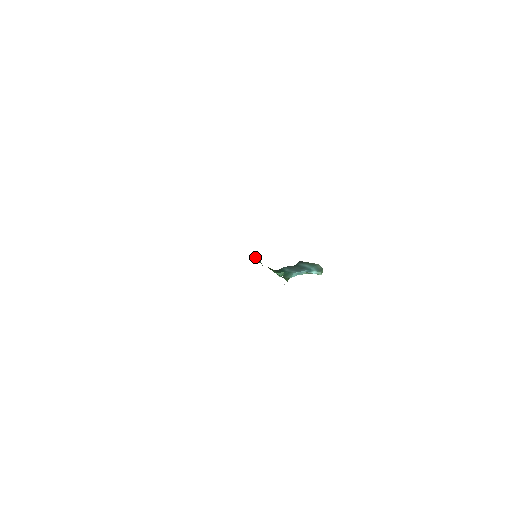
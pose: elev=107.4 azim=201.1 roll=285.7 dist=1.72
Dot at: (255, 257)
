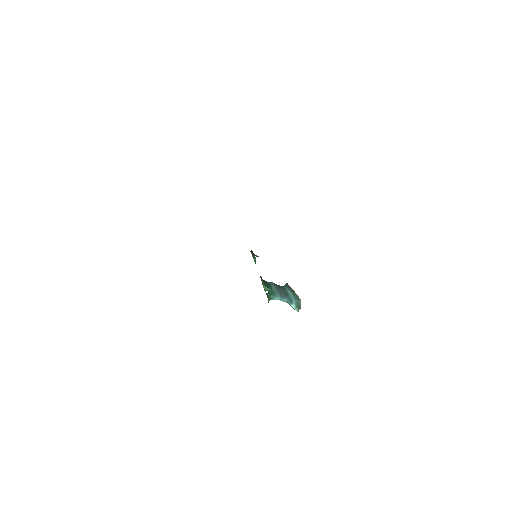
Dot at: occluded
